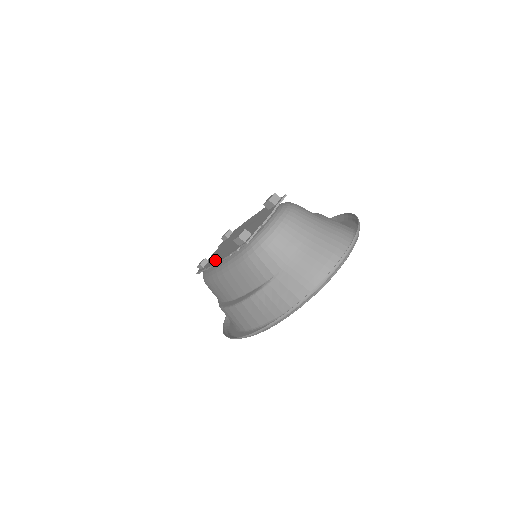
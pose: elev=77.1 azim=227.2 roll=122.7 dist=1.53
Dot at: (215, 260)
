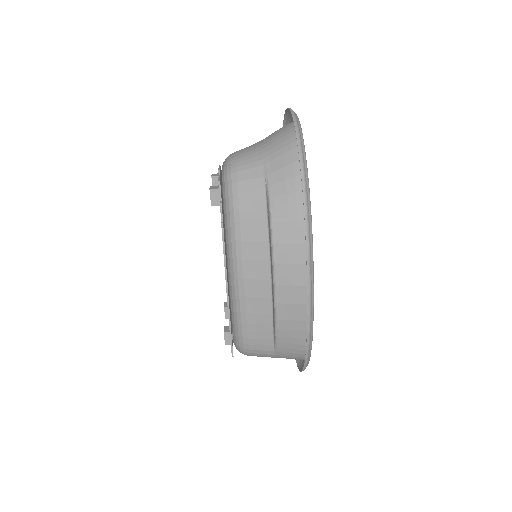
Dot at: occluded
